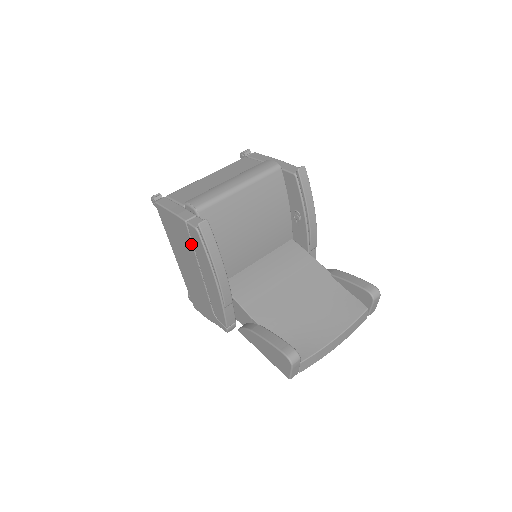
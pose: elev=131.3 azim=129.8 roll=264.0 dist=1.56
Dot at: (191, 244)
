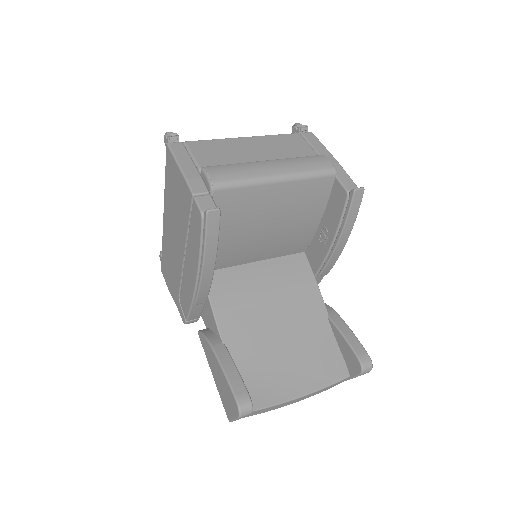
Dot at: (188, 220)
